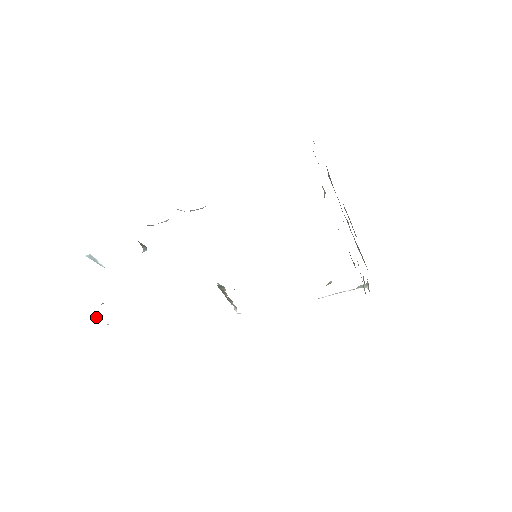
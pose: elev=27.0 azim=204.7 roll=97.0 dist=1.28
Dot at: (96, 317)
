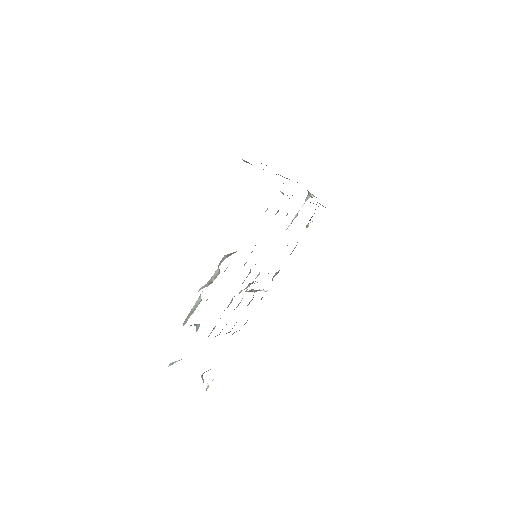
Dot at: (207, 386)
